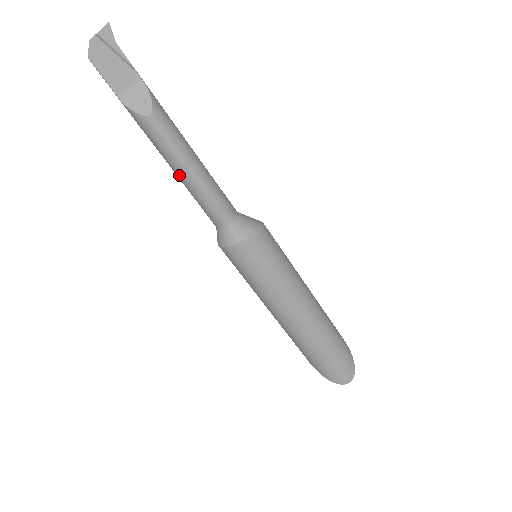
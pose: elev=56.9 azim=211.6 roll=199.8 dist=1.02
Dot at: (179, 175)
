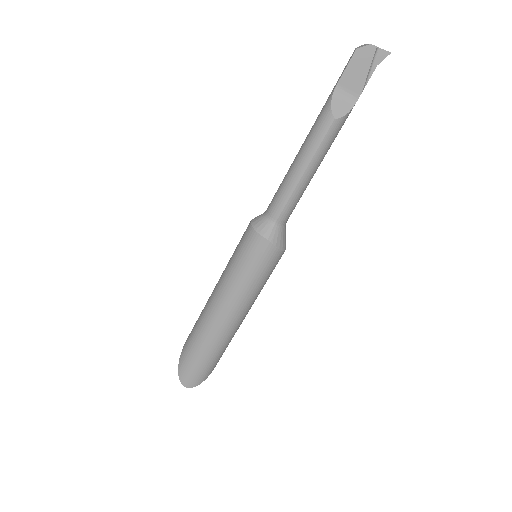
Dot at: (296, 163)
